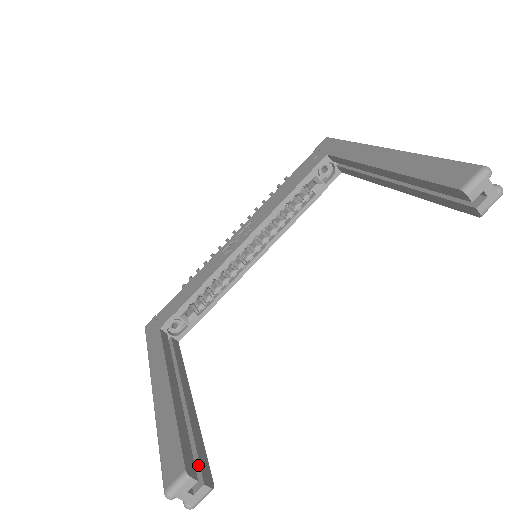
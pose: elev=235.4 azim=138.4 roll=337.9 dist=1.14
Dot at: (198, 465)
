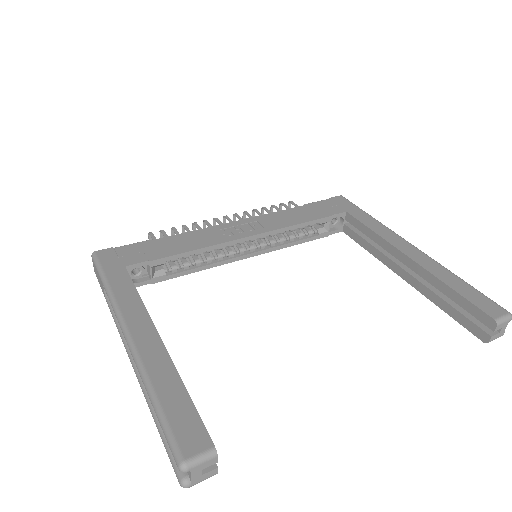
Dot at: occluded
